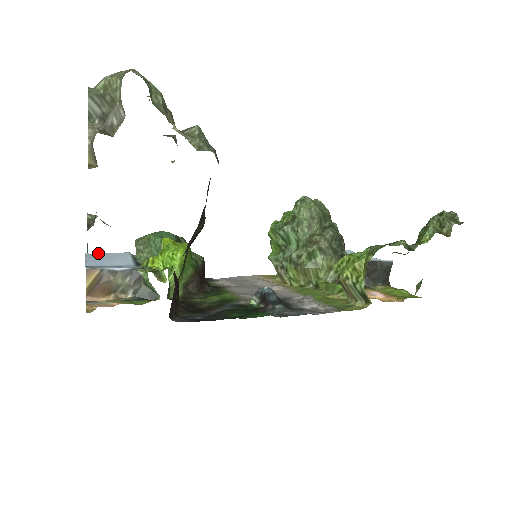
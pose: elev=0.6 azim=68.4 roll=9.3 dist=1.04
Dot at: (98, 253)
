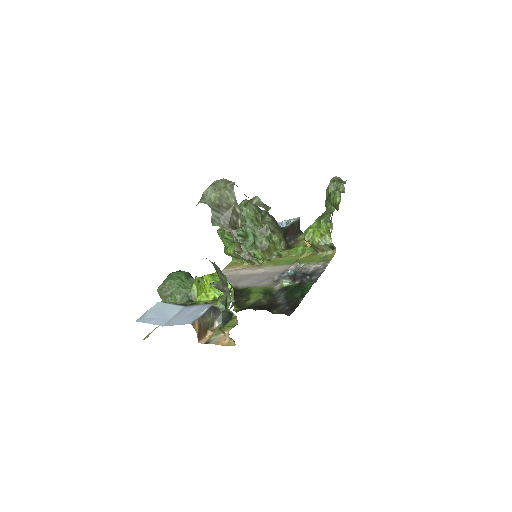
Dot at: (142, 315)
